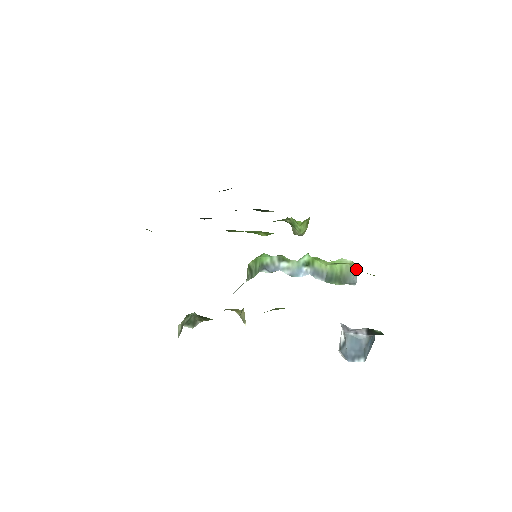
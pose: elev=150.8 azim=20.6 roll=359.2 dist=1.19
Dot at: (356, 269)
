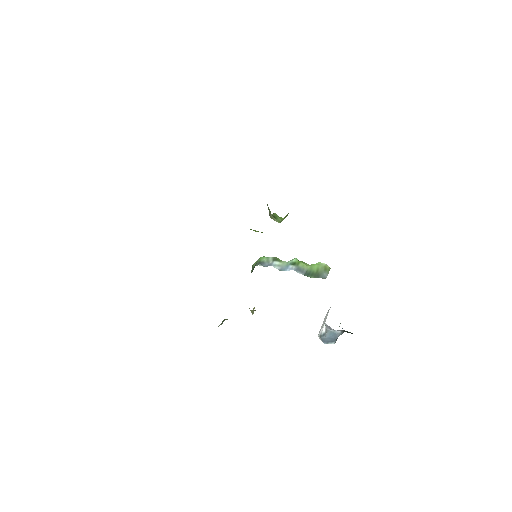
Dot at: (328, 270)
